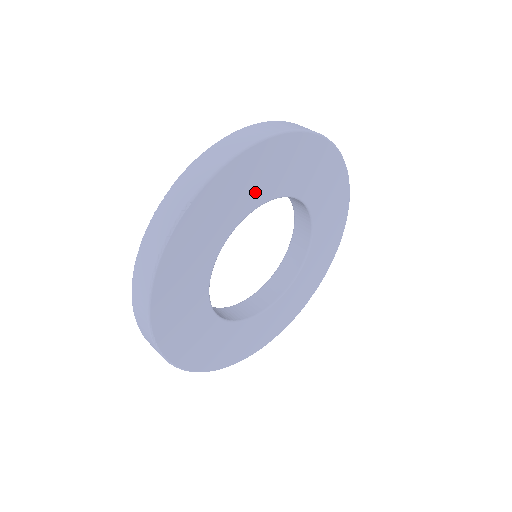
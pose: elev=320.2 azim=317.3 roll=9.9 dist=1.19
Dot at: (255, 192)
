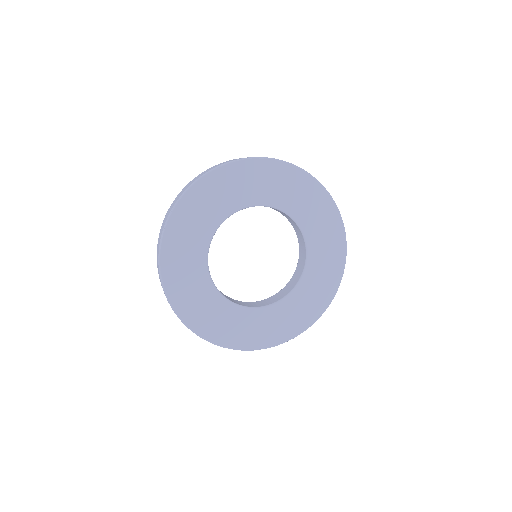
Dot at: (291, 201)
